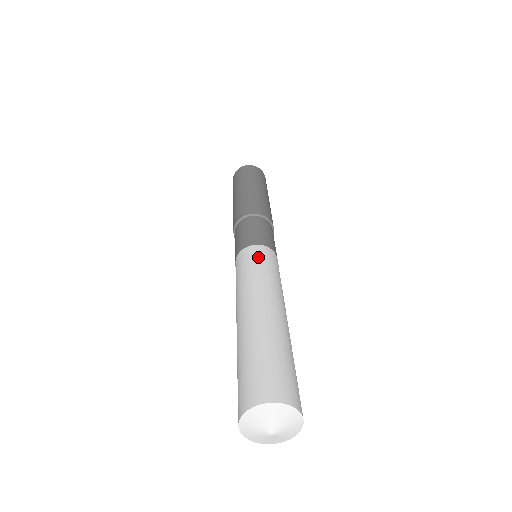
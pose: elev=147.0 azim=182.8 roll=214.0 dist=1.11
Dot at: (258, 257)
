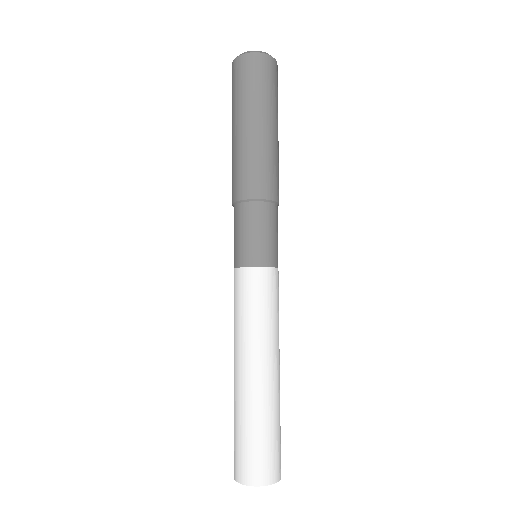
Dot at: (251, 292)
